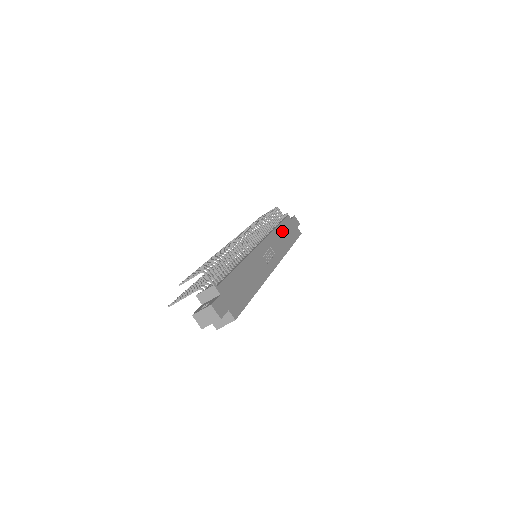
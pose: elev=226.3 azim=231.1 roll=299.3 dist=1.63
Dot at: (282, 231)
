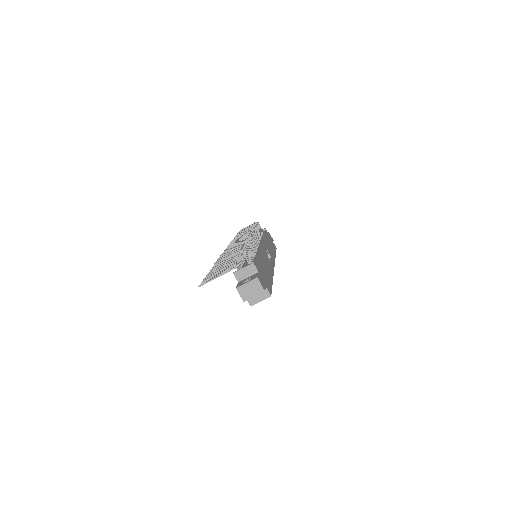
Dot at: (268, 241)
